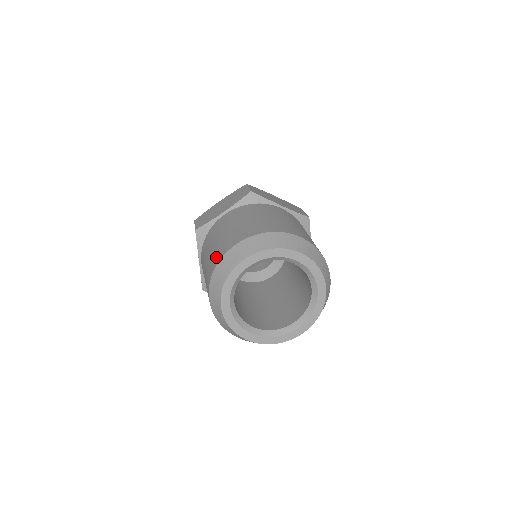
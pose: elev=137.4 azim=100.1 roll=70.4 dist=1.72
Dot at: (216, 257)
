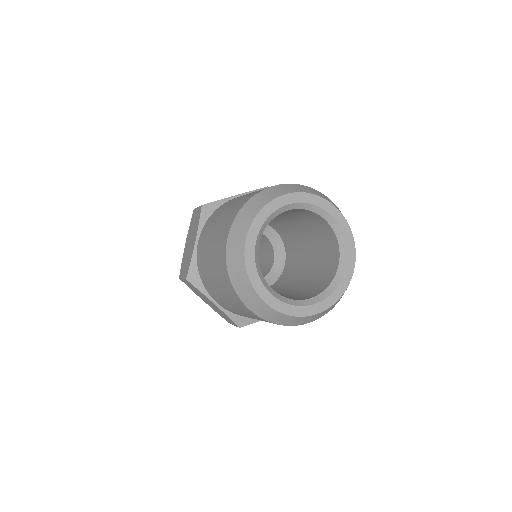
Dot at: (221, 269)
